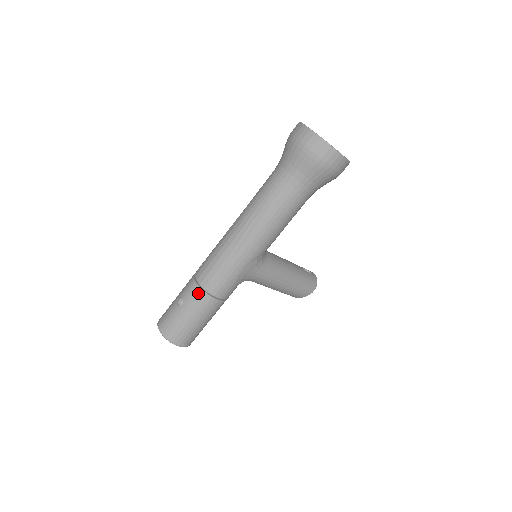
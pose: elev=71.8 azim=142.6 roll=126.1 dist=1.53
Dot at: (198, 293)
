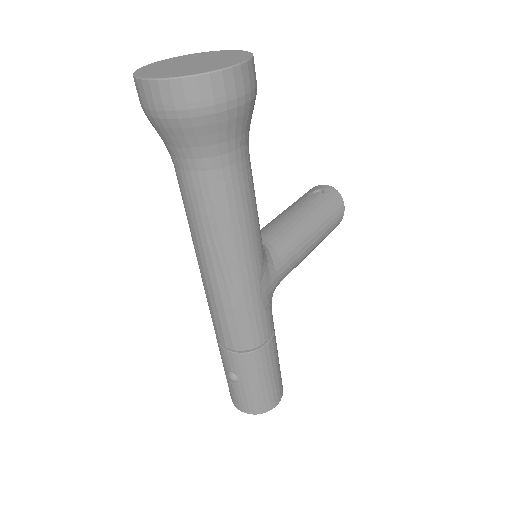
Dot at: (241, 359)
